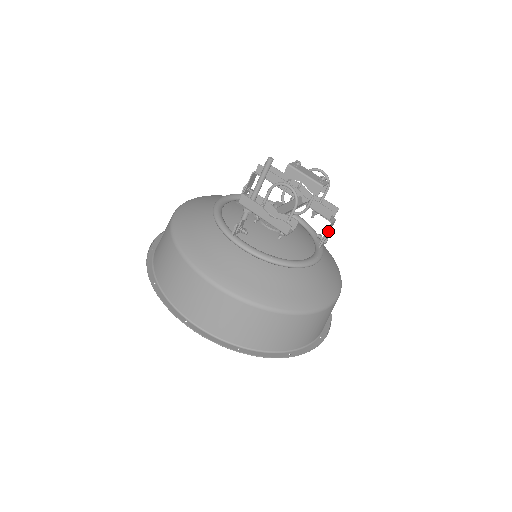
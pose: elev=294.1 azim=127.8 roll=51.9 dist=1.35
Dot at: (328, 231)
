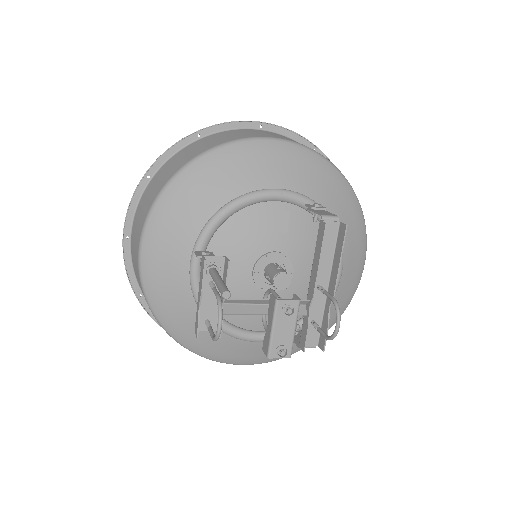
Dot at: occluded
